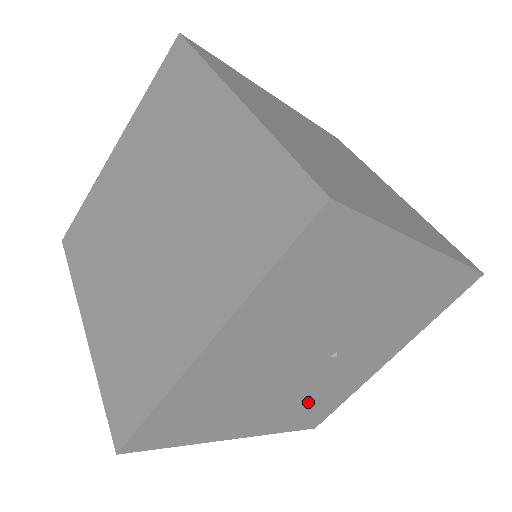
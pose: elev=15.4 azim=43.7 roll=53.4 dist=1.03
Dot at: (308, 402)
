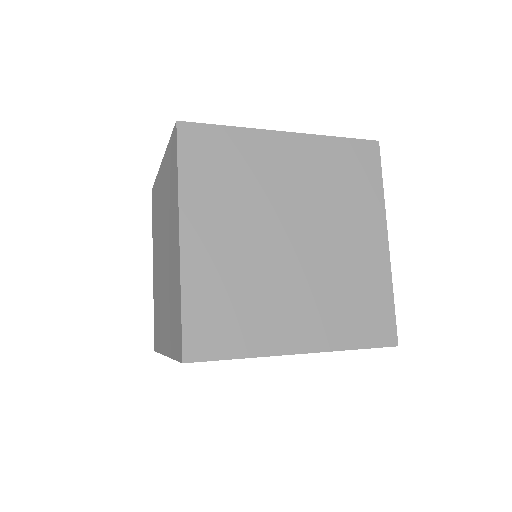
Dot at: occluded
